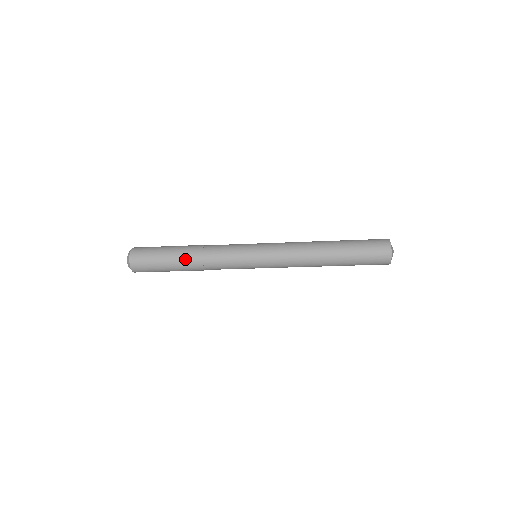
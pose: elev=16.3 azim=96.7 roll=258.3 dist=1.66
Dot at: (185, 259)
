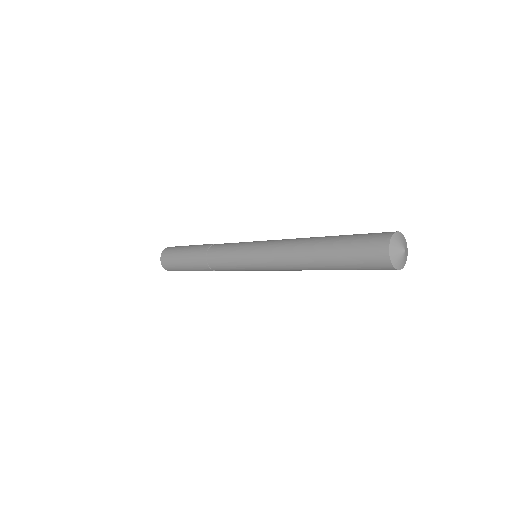
Dot at: (194, 255)
